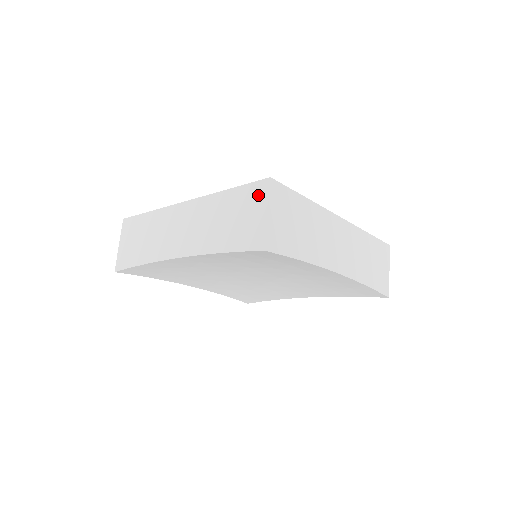
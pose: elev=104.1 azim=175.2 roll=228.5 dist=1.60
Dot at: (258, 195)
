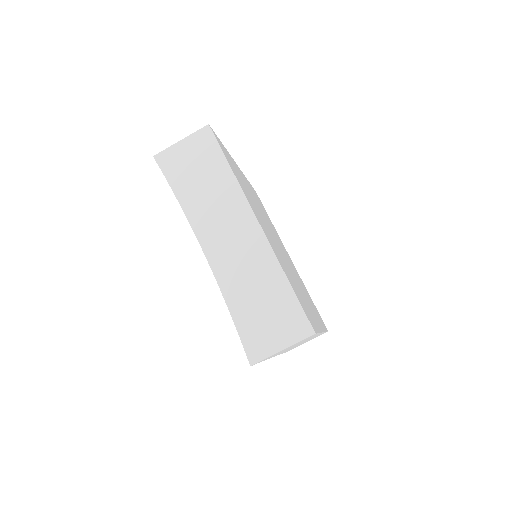
Dot at: (295, 328)
